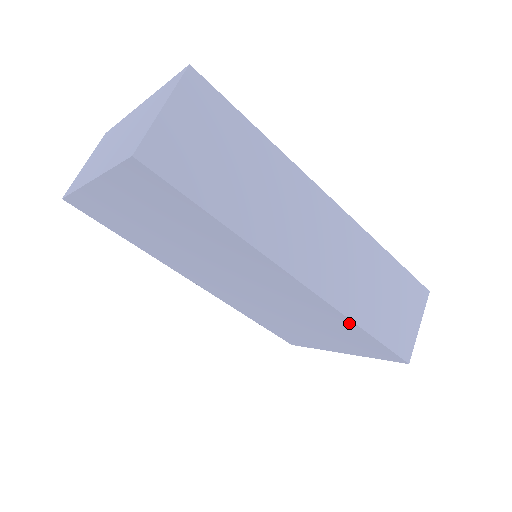
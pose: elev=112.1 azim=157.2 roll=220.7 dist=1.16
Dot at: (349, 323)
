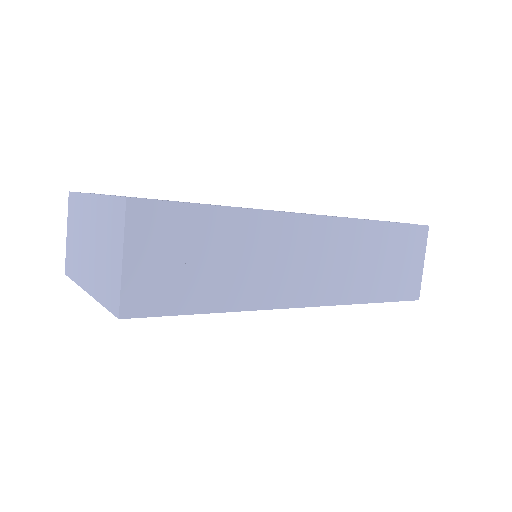
Dot at: occluded
